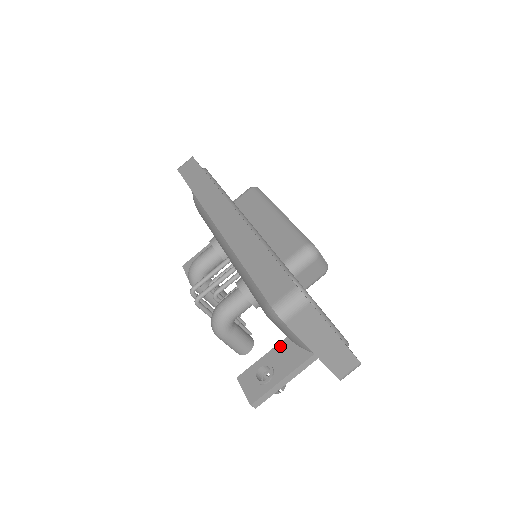
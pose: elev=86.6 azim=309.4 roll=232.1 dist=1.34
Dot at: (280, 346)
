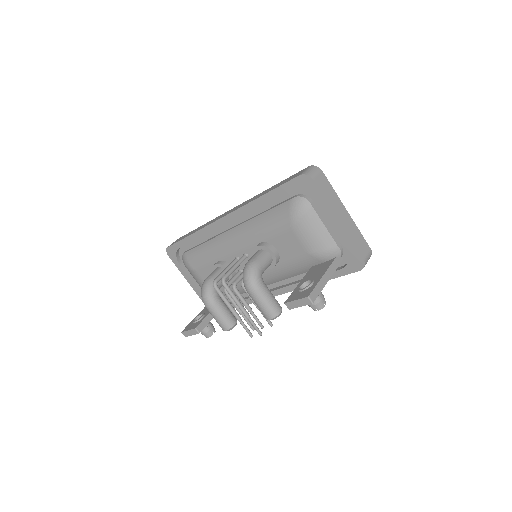
Dot at: (307, 275)
